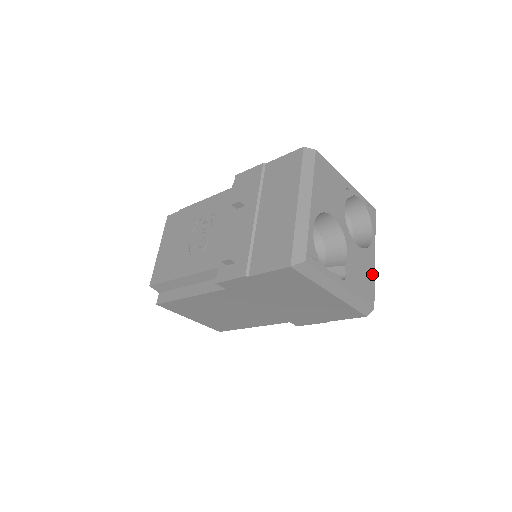
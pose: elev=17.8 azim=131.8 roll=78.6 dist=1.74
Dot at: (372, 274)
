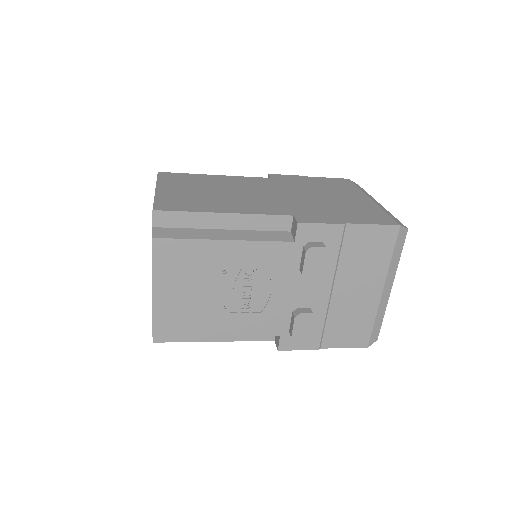
Dot at: occluded
